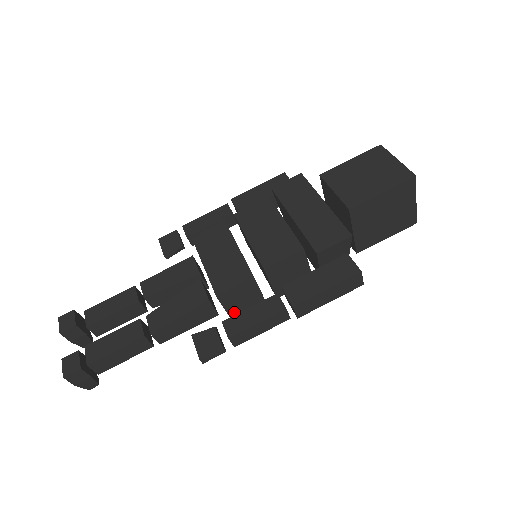
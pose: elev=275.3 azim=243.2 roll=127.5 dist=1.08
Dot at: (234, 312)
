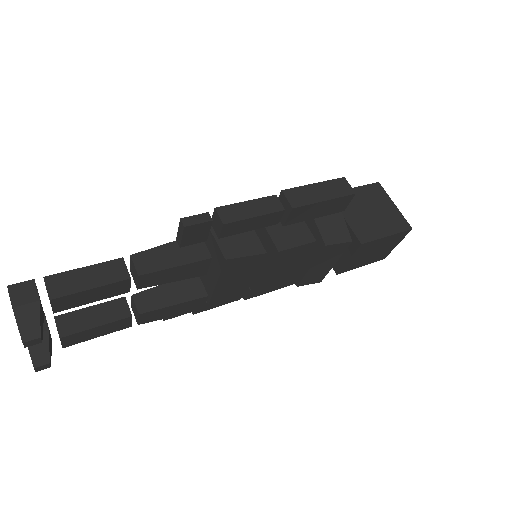
Dot at: (229, 253)
